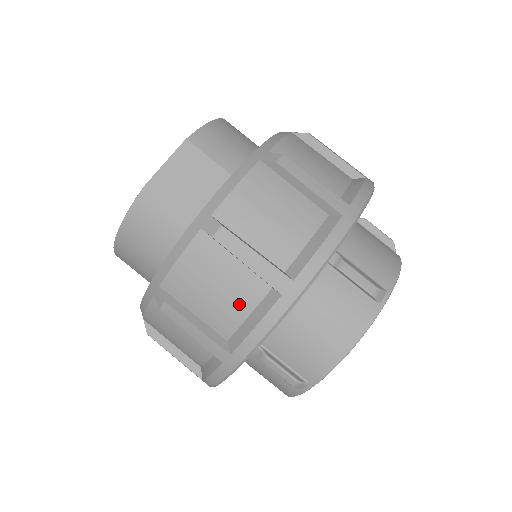
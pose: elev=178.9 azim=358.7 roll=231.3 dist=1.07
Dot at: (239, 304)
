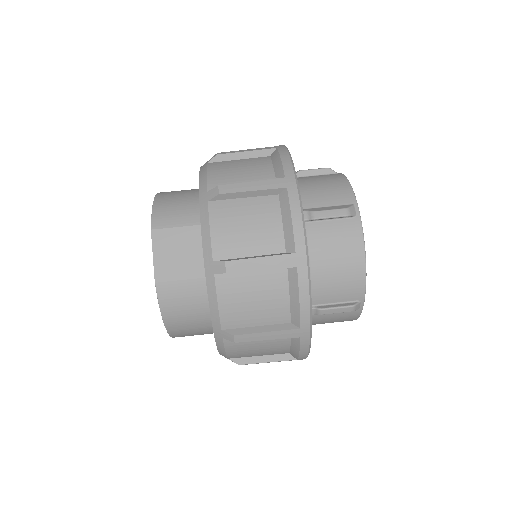
Dot at: (277, 295)
